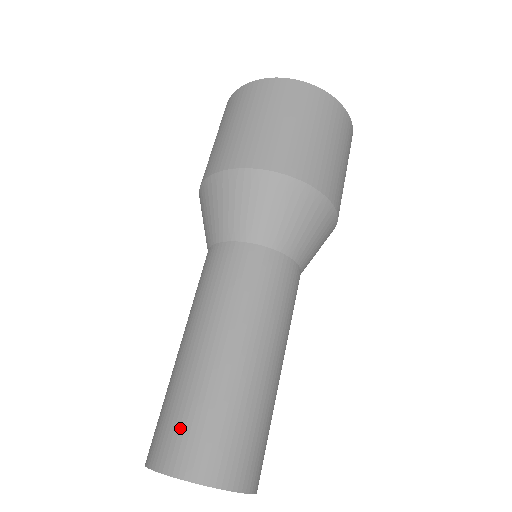
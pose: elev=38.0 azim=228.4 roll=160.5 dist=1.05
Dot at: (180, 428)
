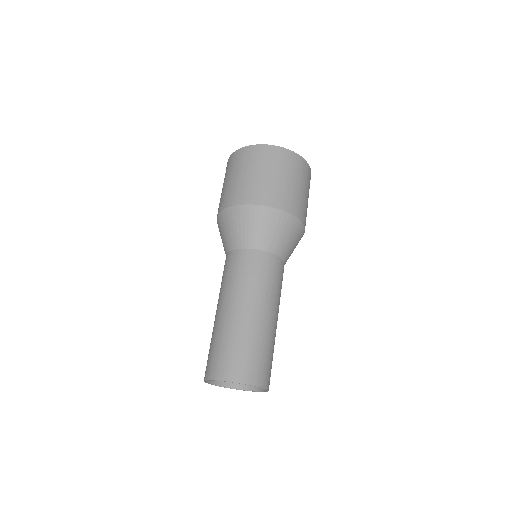
Dot at: (211, 356)
